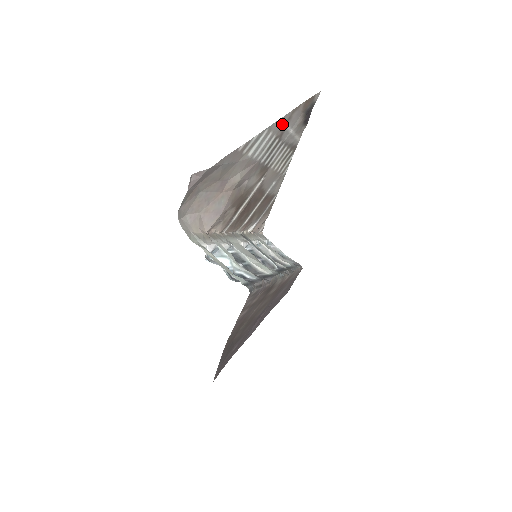
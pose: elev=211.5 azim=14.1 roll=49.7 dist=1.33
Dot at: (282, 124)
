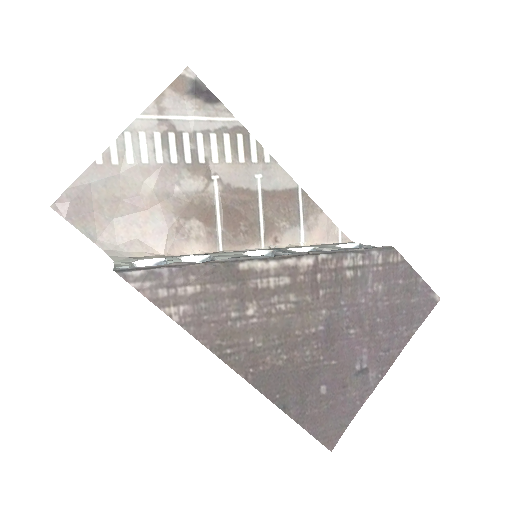
Dot at: (154, 119)
